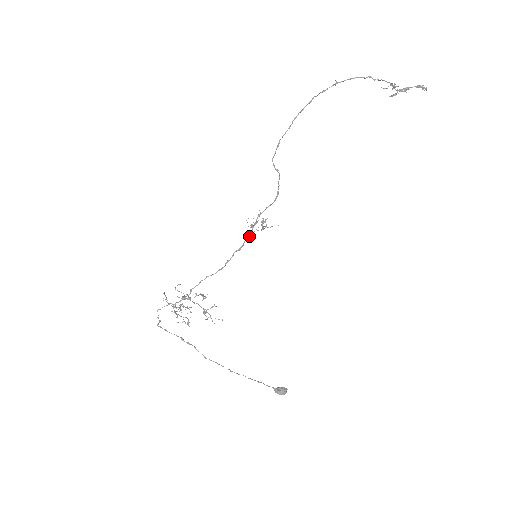
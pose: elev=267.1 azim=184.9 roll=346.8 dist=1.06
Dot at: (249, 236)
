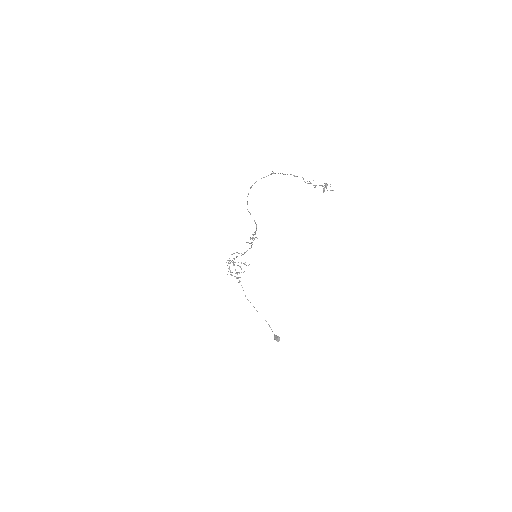
Dot at: occluded
